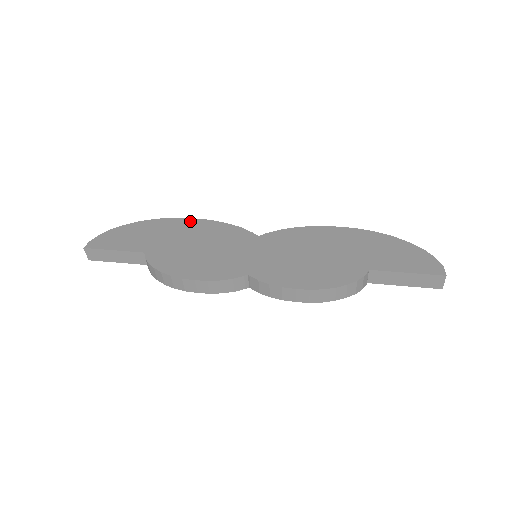
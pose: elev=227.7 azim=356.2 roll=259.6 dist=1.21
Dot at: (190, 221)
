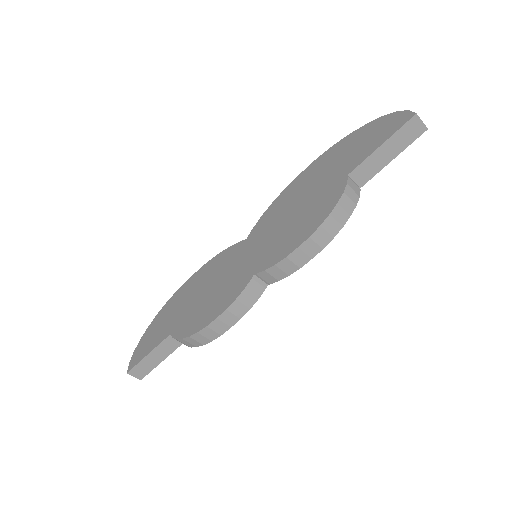
Dot at: (191, 279)
